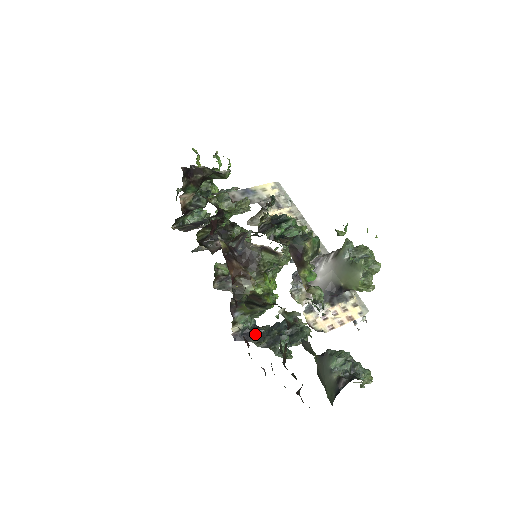
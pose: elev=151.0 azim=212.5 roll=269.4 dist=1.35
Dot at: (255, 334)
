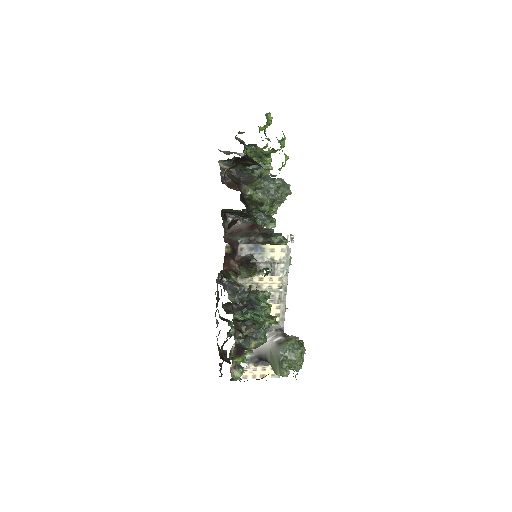
Dot at: (232, 288)
